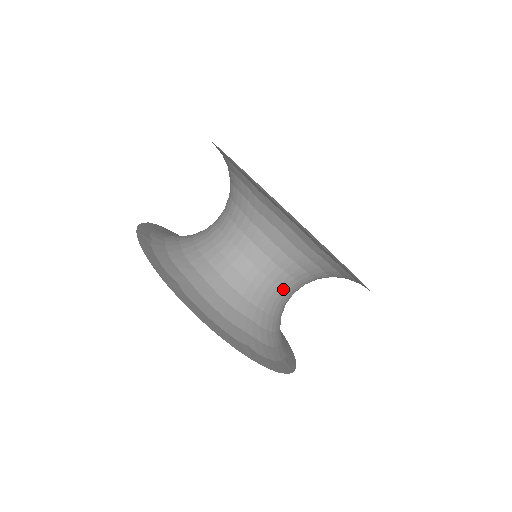
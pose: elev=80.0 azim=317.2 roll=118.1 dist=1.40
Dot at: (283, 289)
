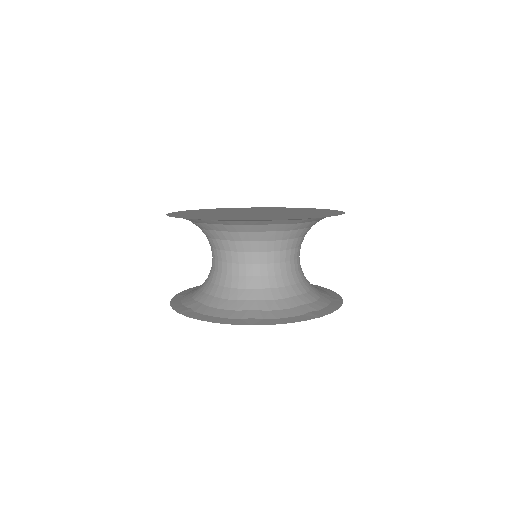
Dot at: (267, 264)
